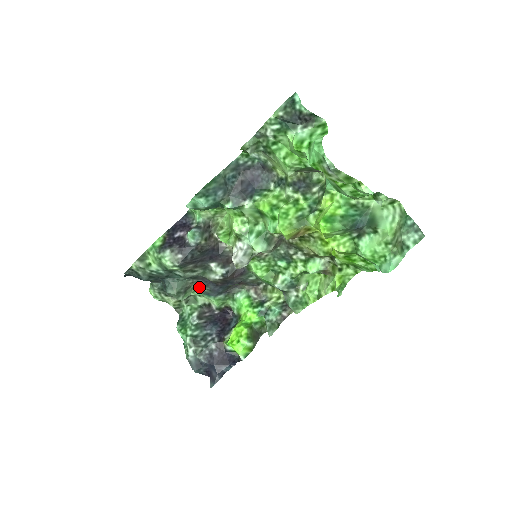
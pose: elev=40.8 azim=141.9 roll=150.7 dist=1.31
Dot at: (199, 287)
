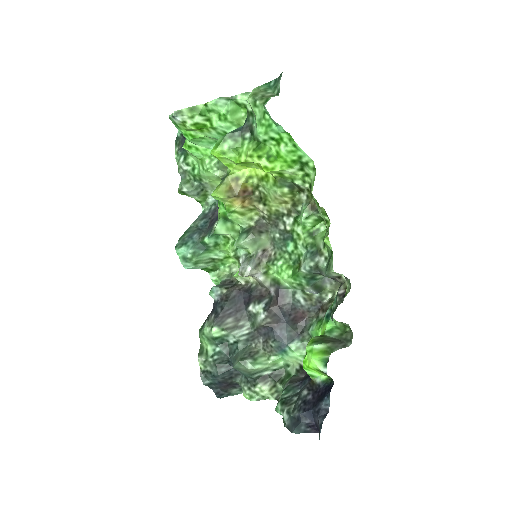
Dot at: (267, 347)
